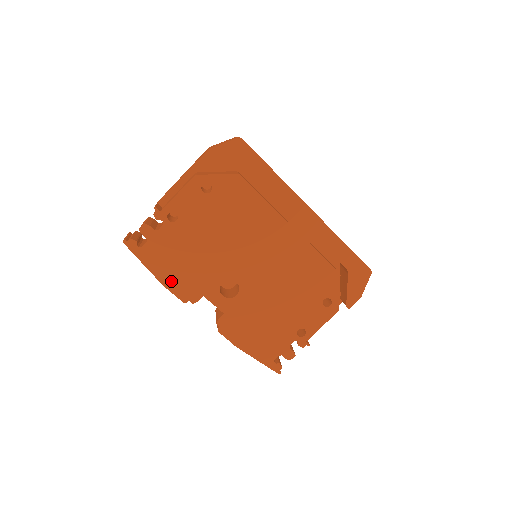
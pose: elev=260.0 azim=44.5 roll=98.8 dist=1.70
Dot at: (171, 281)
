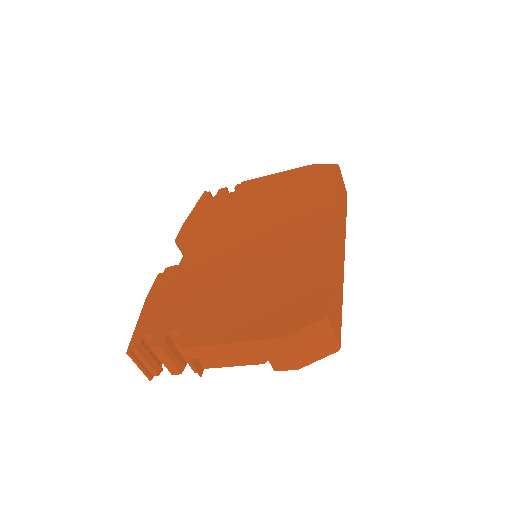
Dot at: occluded
